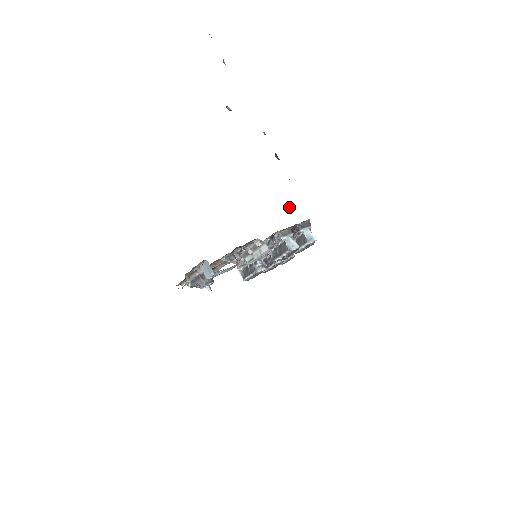
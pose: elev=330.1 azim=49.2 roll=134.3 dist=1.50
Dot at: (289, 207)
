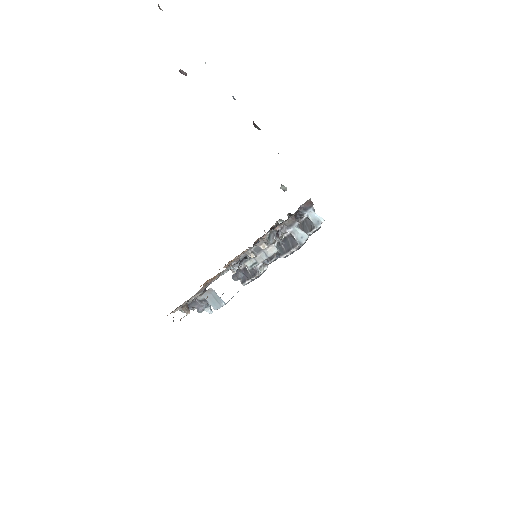
Dot at: (286, 189)
